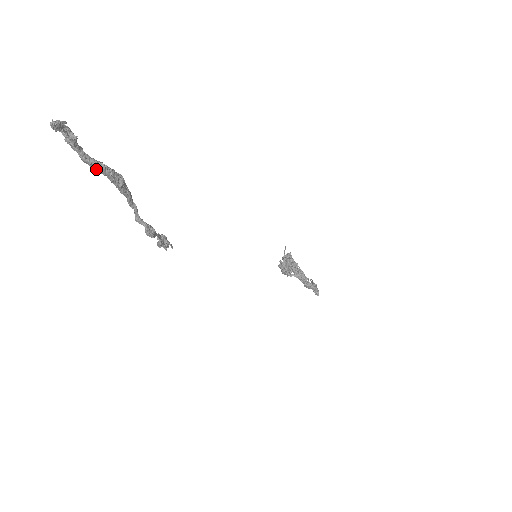
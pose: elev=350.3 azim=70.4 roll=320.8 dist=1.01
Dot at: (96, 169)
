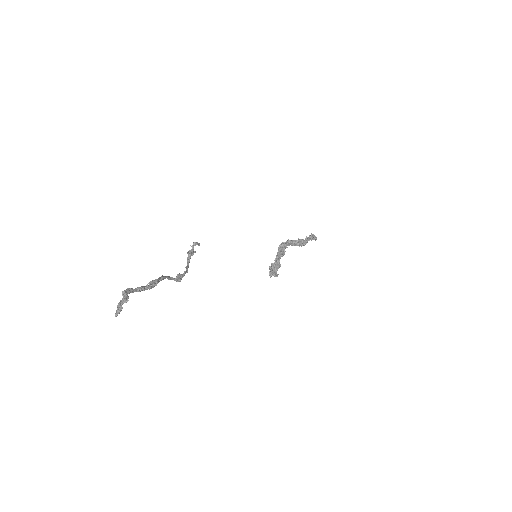
Dot at: (141, 290)
